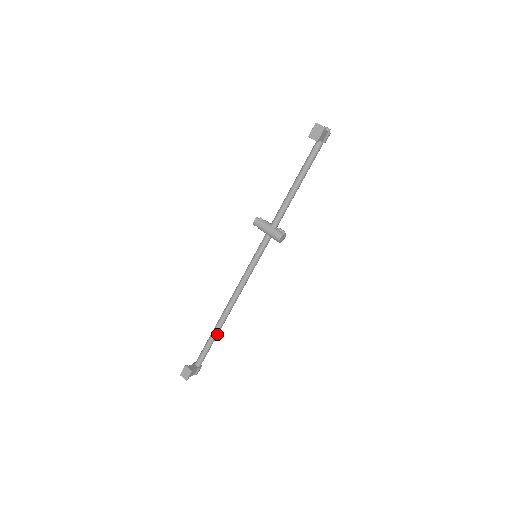
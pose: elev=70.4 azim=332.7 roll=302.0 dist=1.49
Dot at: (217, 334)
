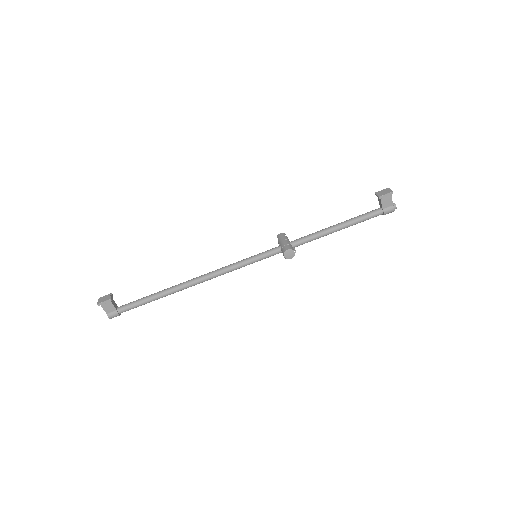
Dot at: (162, 295)
